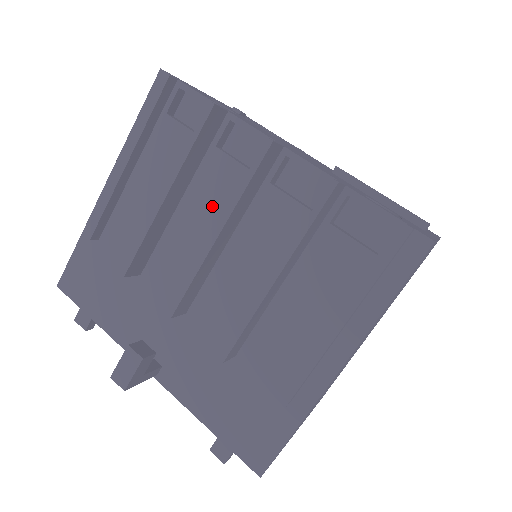
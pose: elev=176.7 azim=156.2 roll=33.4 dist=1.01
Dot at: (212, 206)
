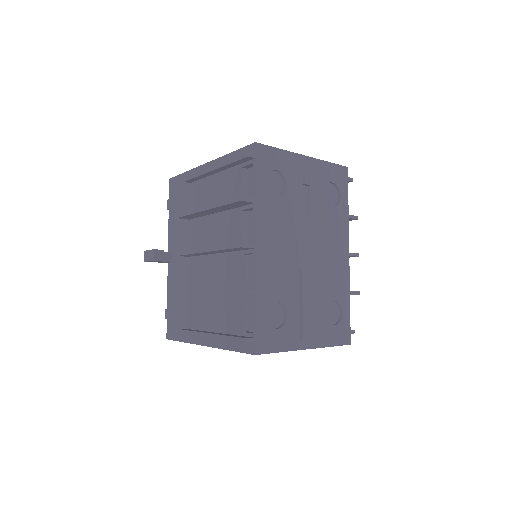
Dot at: (223, 232)
